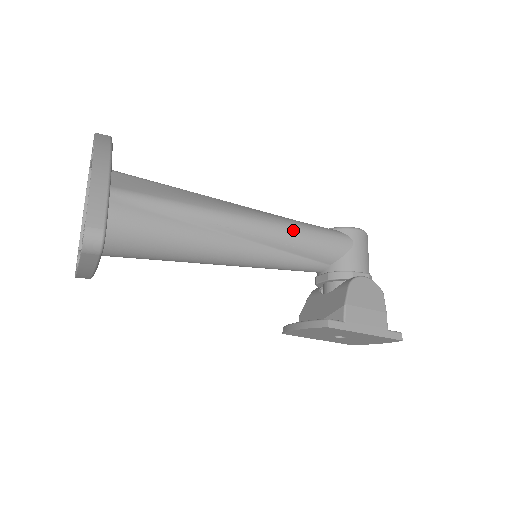
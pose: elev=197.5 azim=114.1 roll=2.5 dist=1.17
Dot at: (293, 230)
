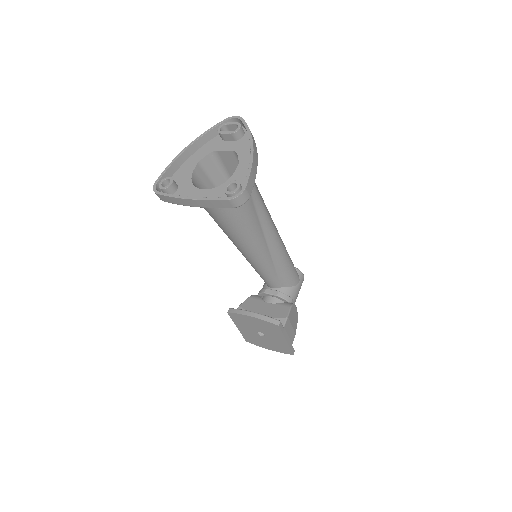
Dot at: (286, 255)
